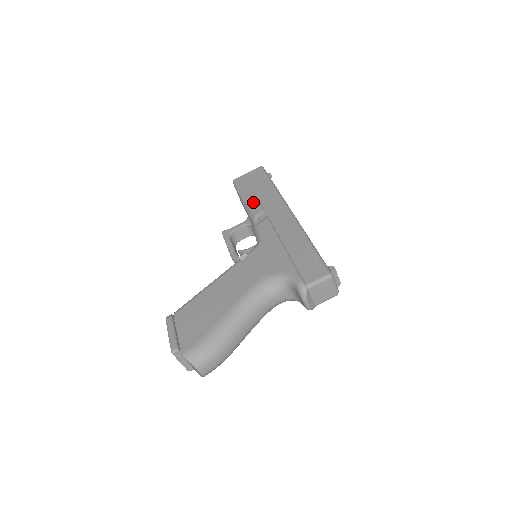
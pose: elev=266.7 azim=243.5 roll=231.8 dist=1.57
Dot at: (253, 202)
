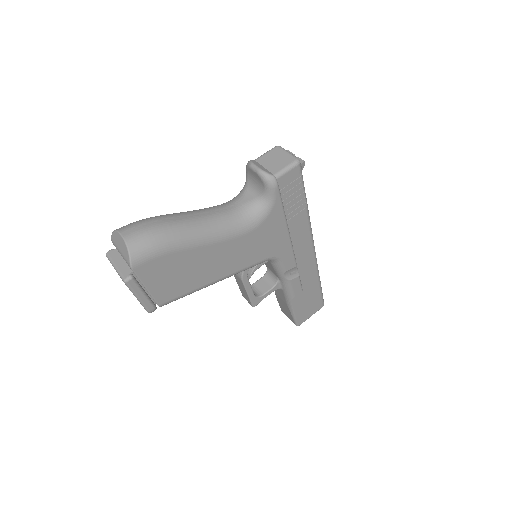
Dot at: occluded
